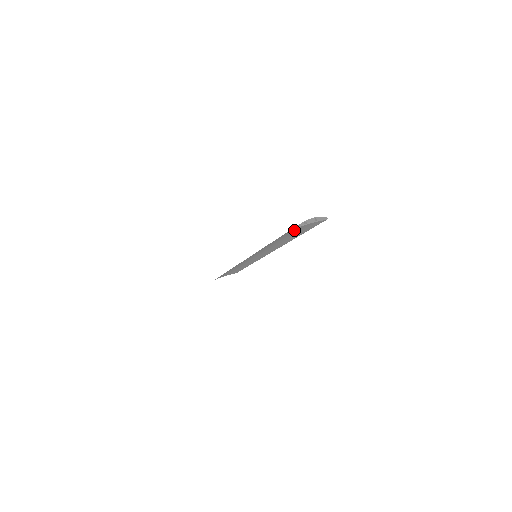
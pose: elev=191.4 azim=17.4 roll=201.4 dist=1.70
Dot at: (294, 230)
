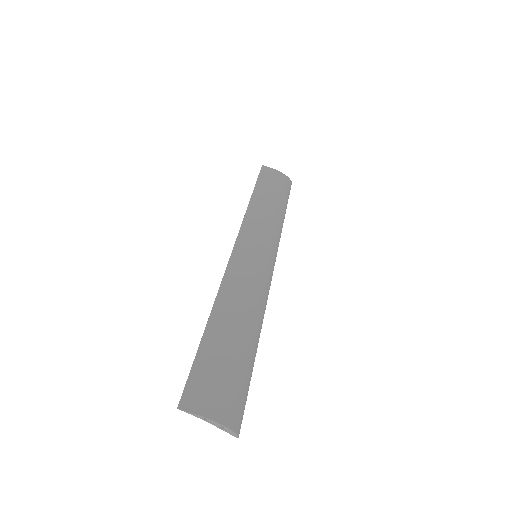
Dot at: (203, 394)
